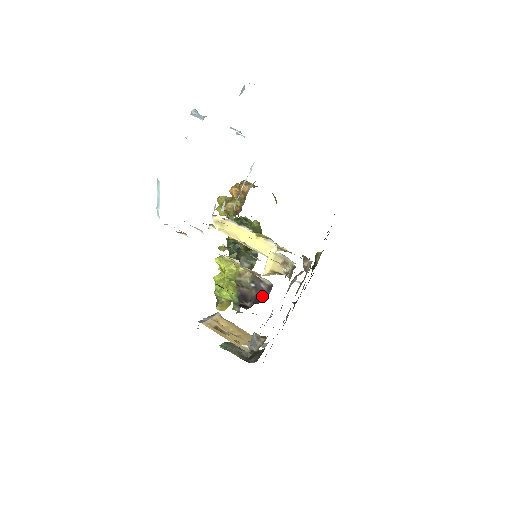
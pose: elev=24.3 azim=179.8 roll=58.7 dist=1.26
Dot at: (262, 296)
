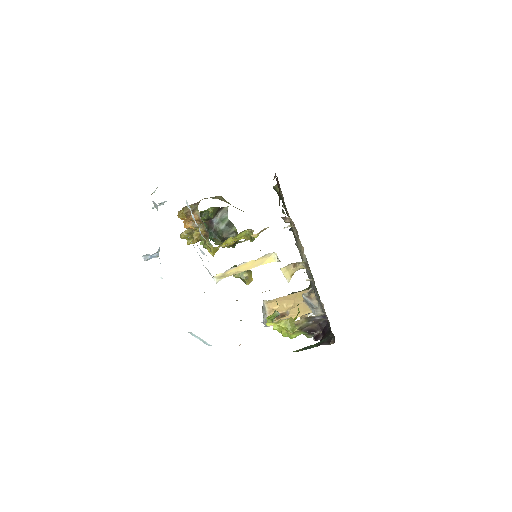
Dot at: (324, 324)
